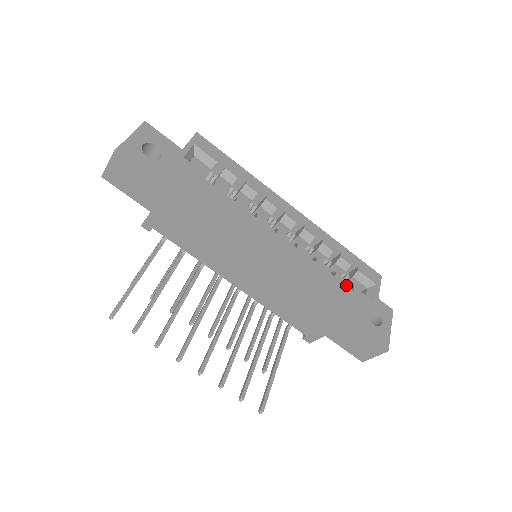
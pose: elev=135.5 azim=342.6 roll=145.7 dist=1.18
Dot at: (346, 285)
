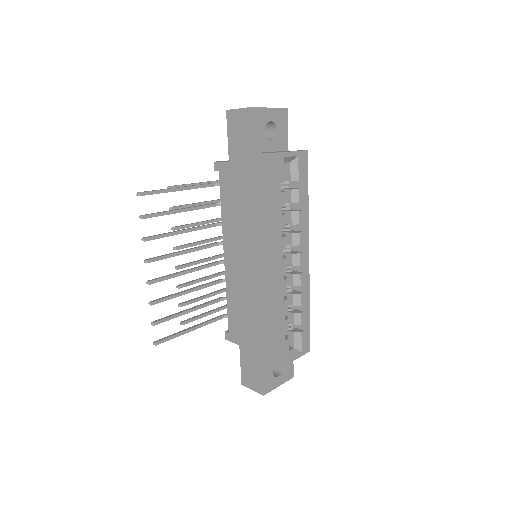
Dot at: (285, 332)
